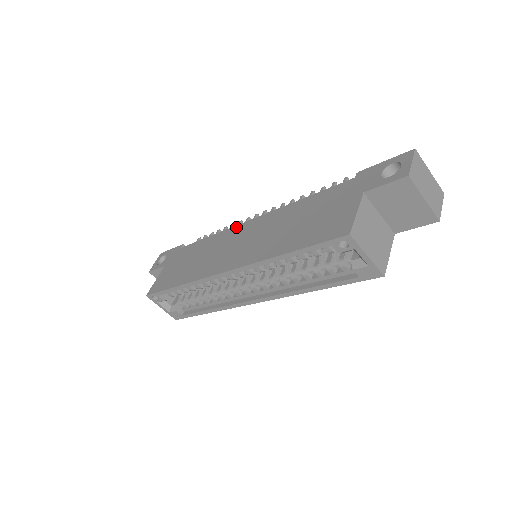
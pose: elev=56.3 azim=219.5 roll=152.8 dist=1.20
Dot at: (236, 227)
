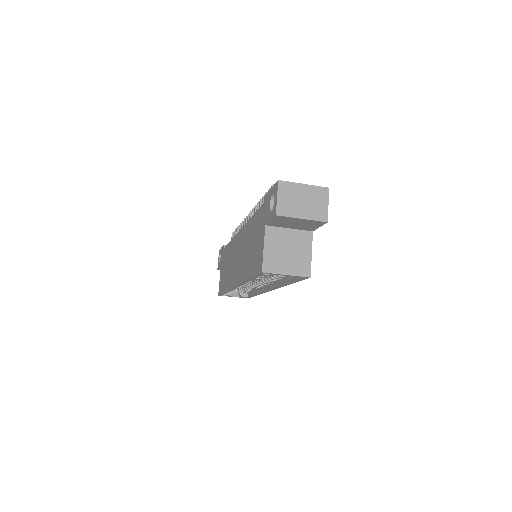
Dot at: (235, 237)
